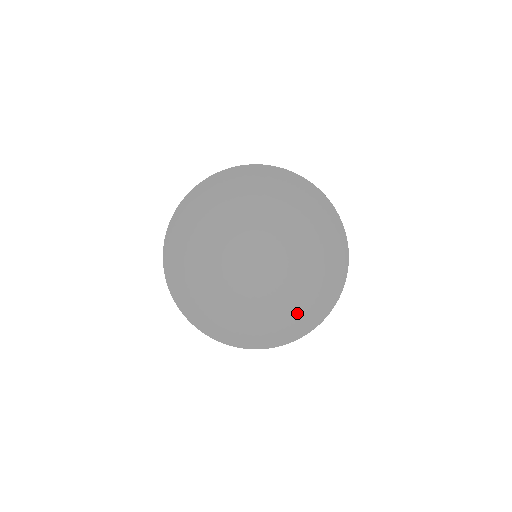
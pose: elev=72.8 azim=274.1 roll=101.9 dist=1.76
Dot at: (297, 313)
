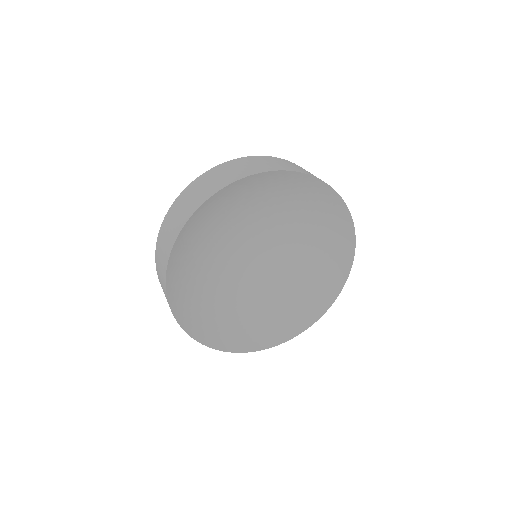
Dot at: (240, 327)
